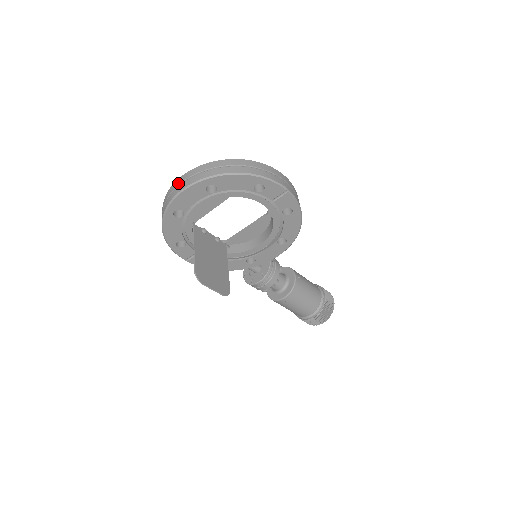
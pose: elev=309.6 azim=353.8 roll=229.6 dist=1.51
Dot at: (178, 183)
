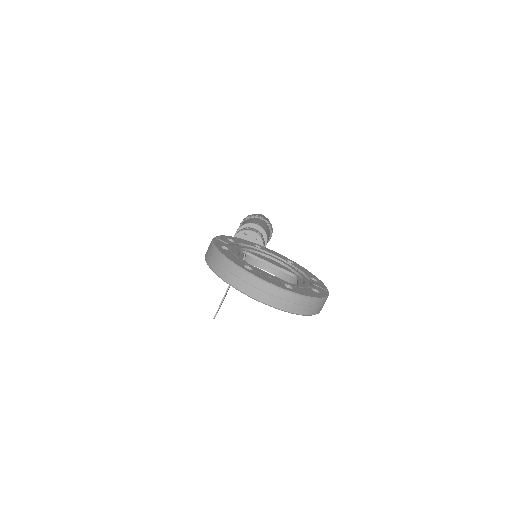
Dot at: (261, 288)
